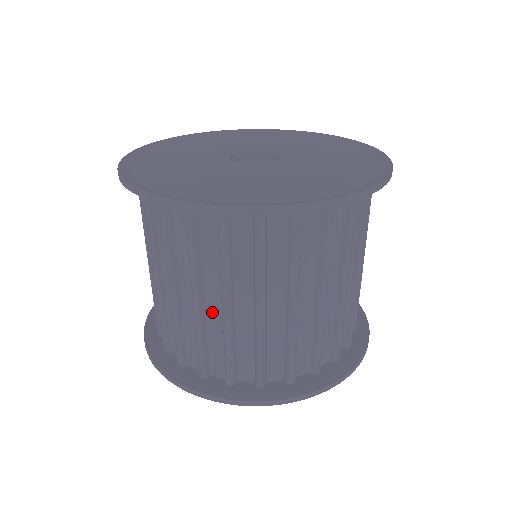
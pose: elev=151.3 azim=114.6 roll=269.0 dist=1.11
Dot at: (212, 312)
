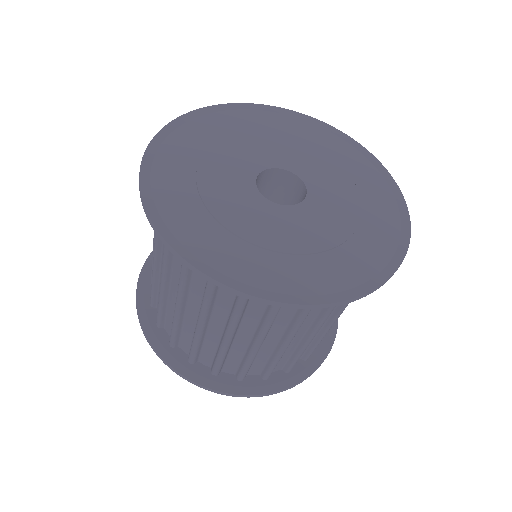
Dot at: occluded
